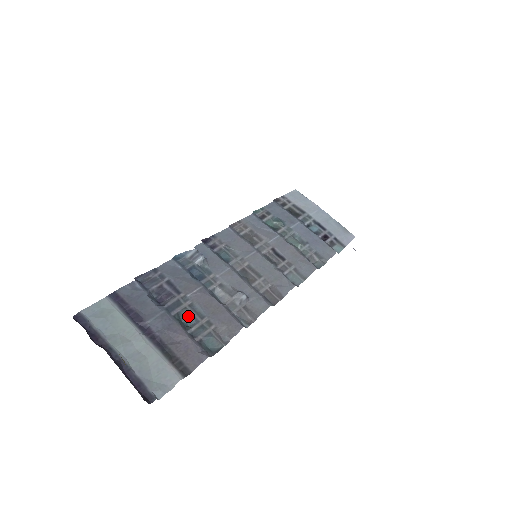
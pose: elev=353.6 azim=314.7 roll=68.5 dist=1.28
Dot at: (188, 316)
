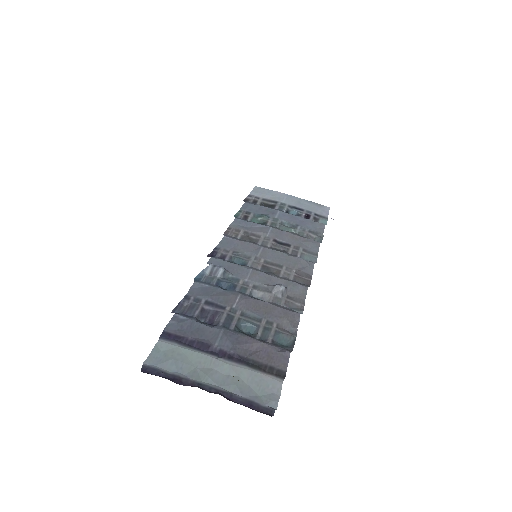
Dot at: (246, 325)
